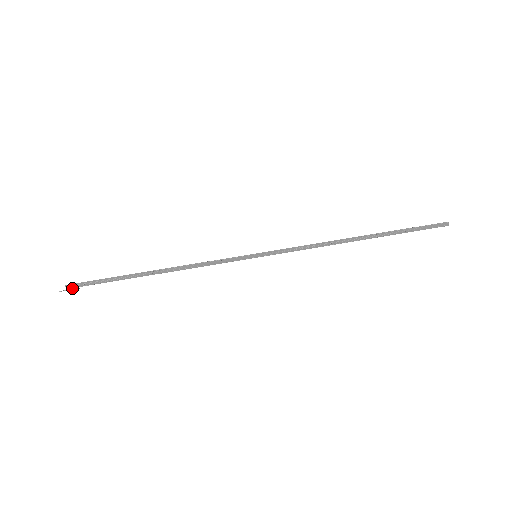
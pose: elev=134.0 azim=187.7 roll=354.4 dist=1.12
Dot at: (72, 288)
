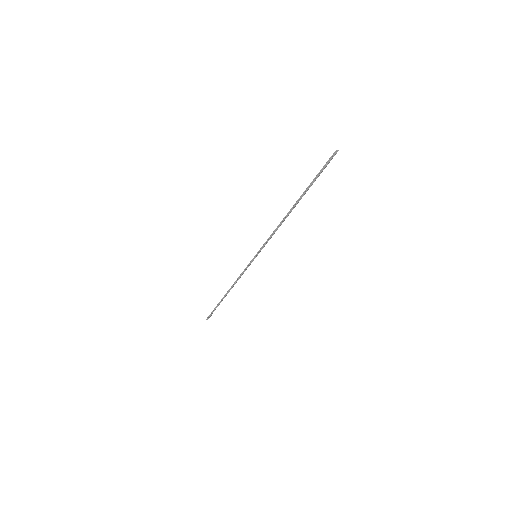
Dot at: (209, 317)
